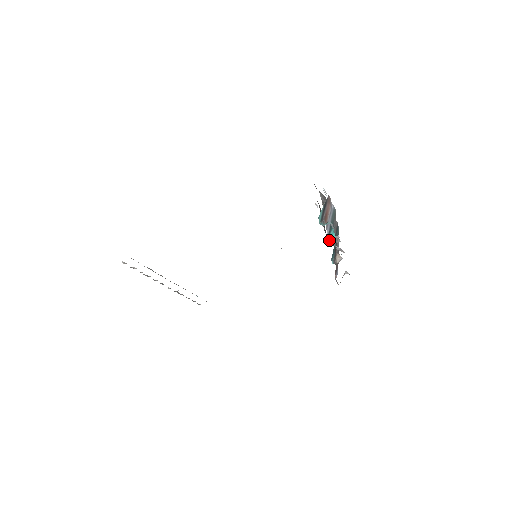
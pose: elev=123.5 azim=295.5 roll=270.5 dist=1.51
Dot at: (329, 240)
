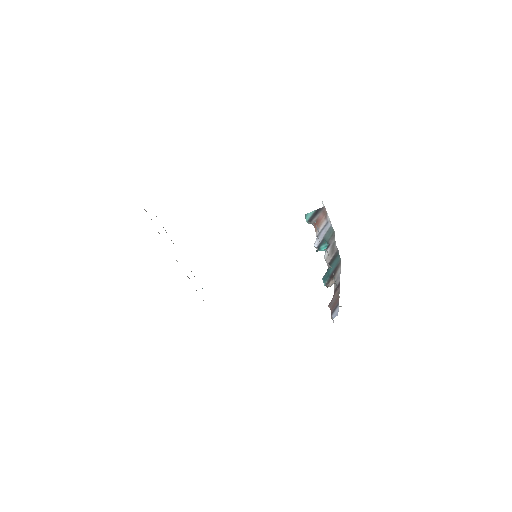
Dot at: (317, 247)
